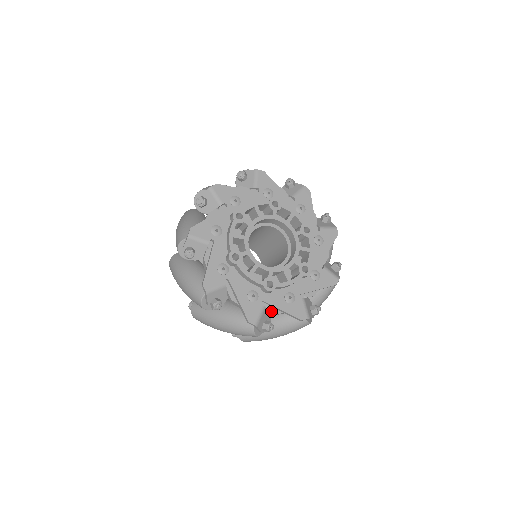
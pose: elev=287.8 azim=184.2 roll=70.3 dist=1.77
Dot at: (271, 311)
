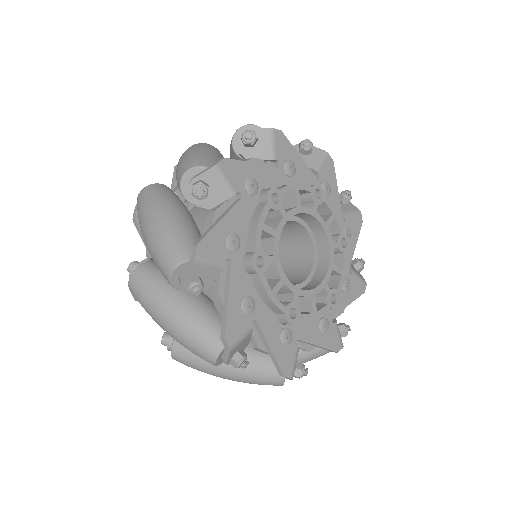
Dot at: (219, 282)
